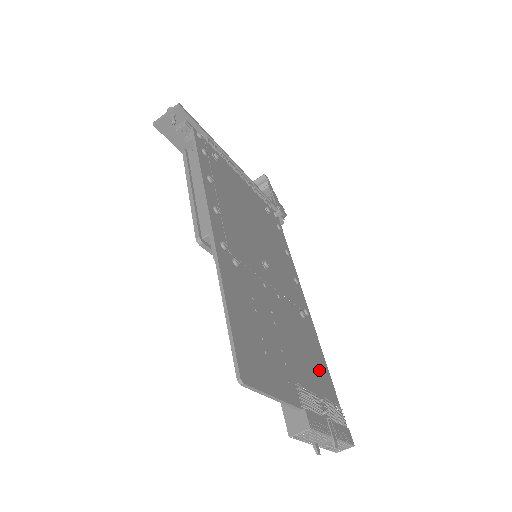
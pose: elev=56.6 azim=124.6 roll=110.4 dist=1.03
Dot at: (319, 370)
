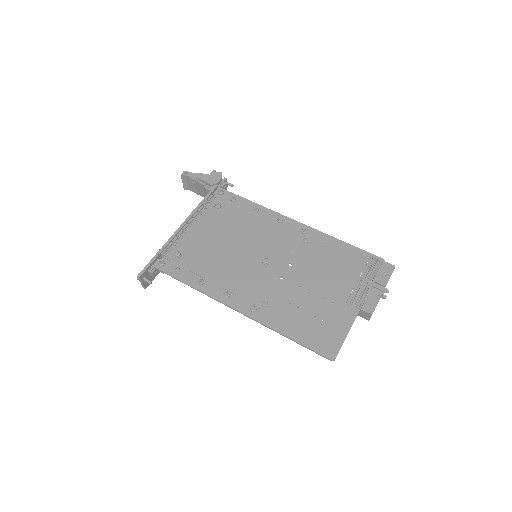
Dot at: (344, 258)
